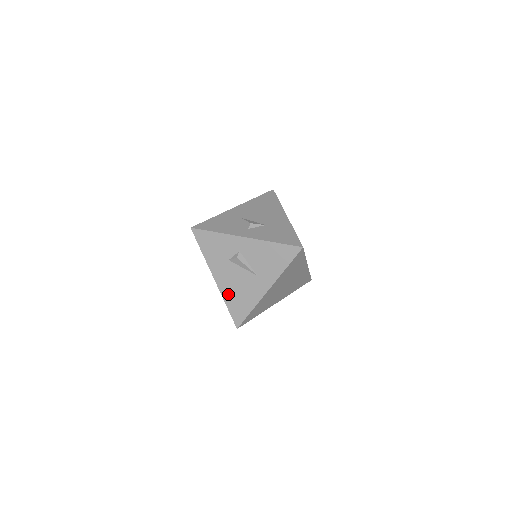
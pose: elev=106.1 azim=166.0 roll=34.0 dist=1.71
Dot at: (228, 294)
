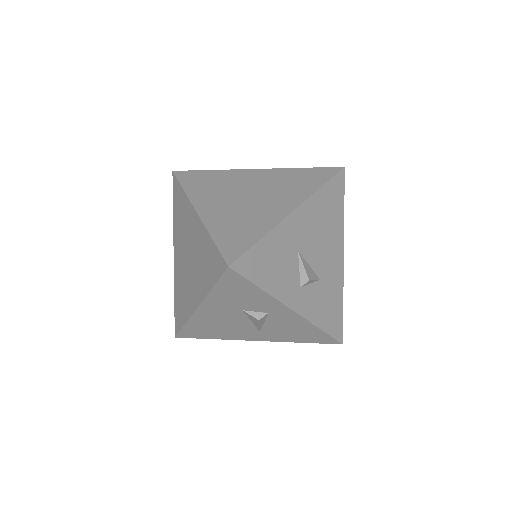
Dot at: (200, 322)
